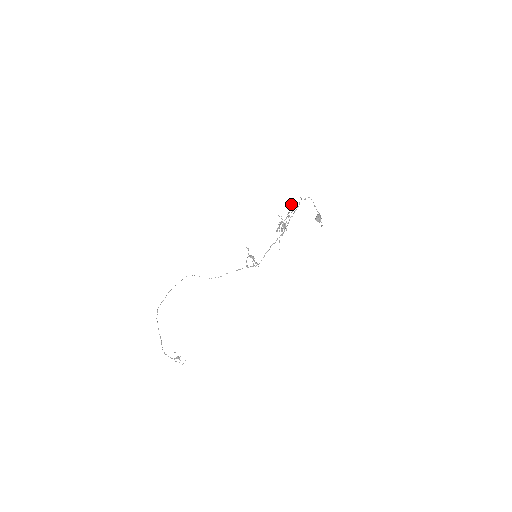
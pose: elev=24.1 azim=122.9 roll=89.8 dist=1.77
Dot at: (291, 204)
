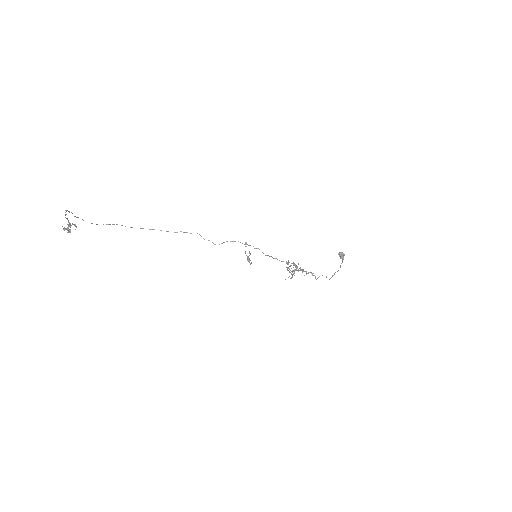
Dot at: occluded
